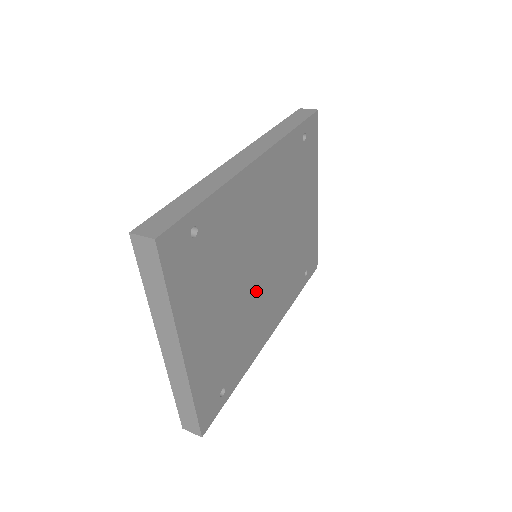
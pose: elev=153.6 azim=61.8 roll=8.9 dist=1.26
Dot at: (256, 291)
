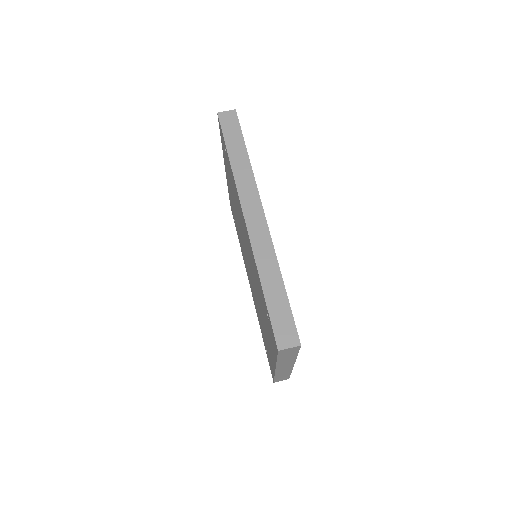
Dot at: occluded
